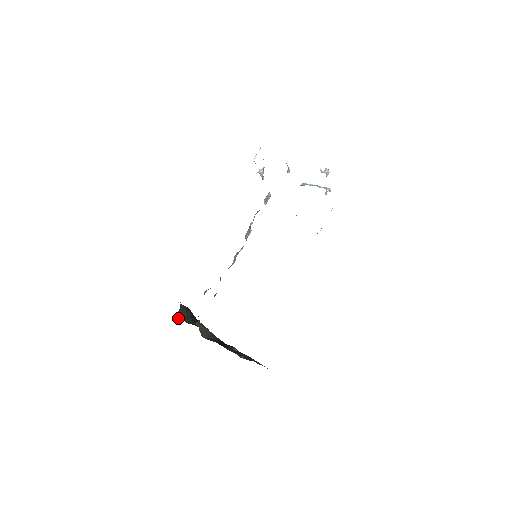
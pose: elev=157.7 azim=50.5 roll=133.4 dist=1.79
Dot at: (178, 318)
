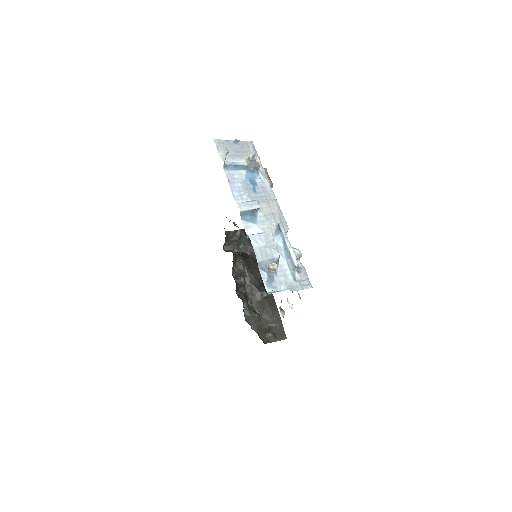
Dot at: (226, 246)
